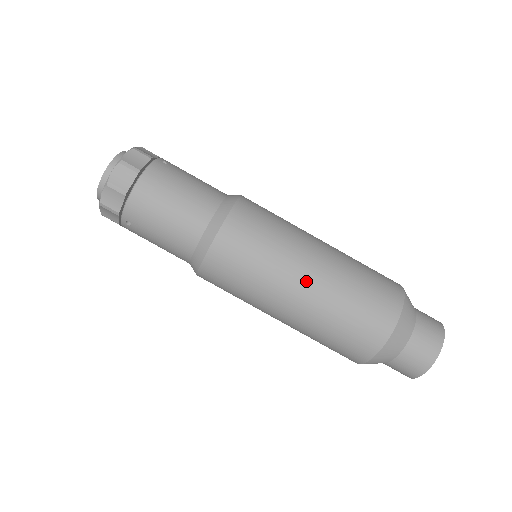
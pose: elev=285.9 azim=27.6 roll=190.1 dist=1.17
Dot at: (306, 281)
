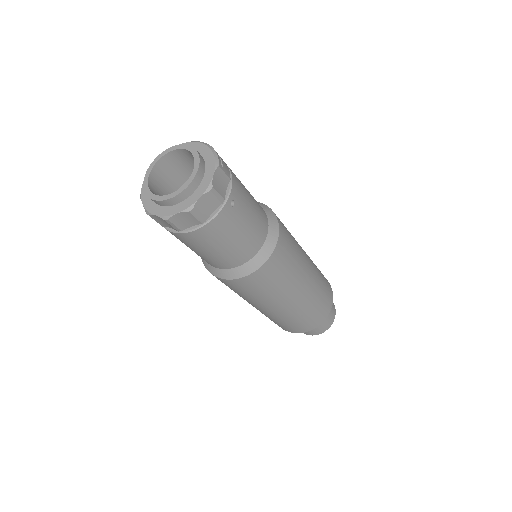
Dot at: (277, 309)
